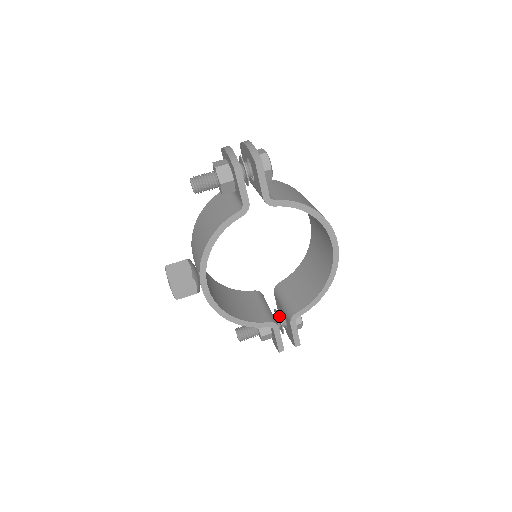
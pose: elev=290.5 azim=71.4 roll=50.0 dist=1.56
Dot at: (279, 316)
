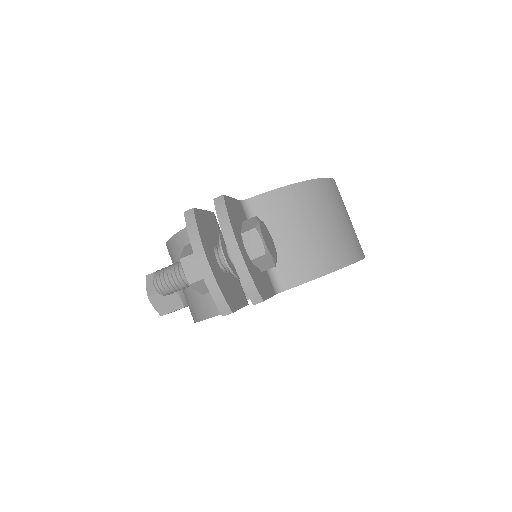
Dot at: occluded
